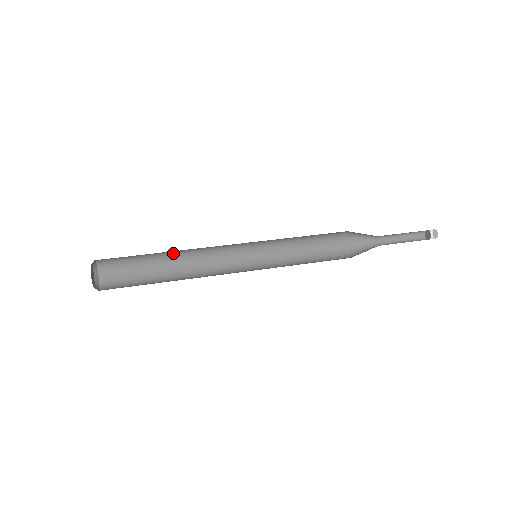
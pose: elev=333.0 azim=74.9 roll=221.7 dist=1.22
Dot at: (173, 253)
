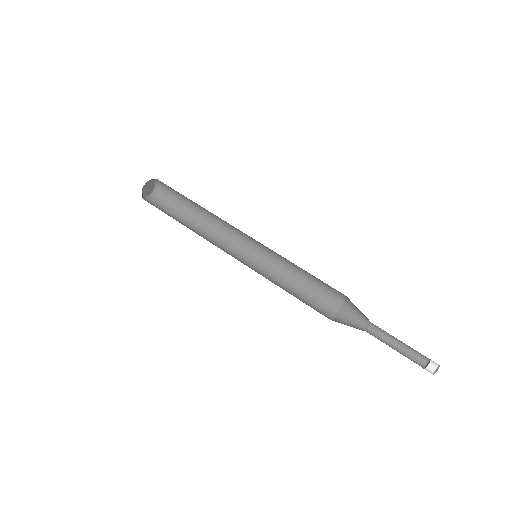
Dot at: (206, 211)
